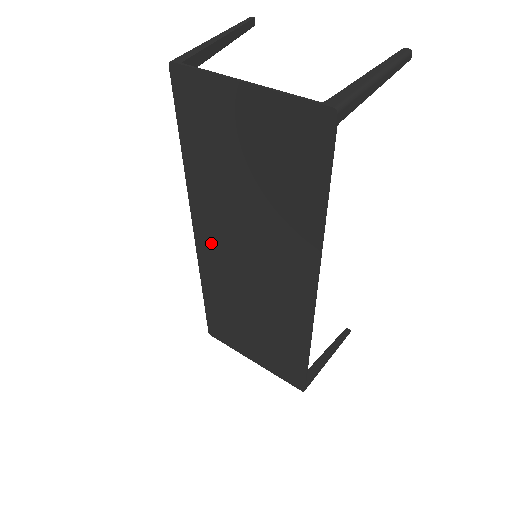
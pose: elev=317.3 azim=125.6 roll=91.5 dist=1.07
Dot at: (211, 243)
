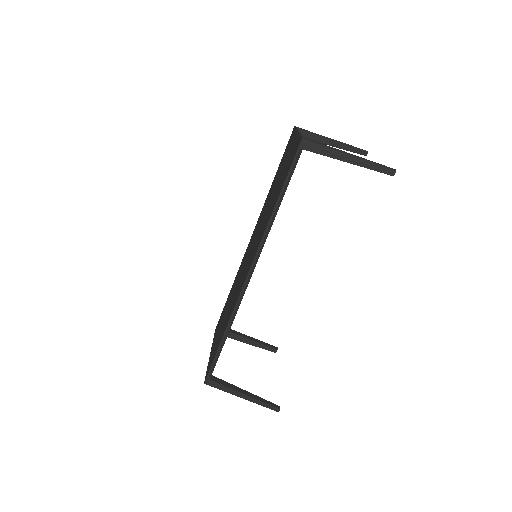
Dot at: occluded
